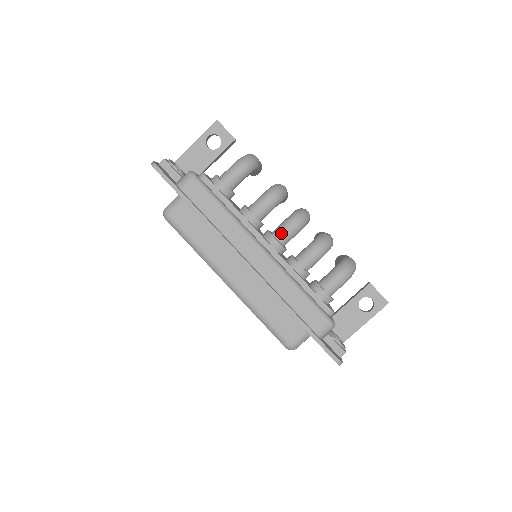
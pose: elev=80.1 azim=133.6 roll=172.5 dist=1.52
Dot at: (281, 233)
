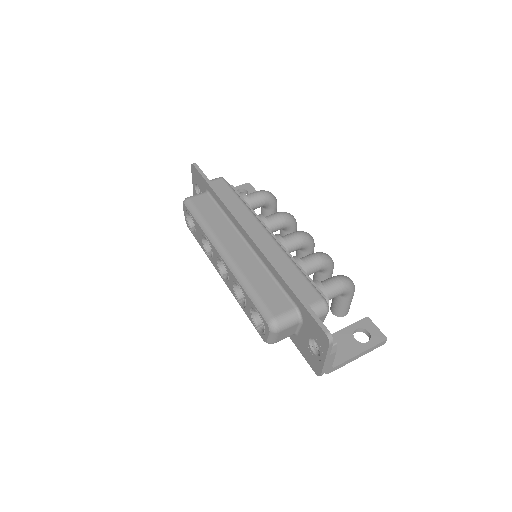
Dot at: (287, 236)
